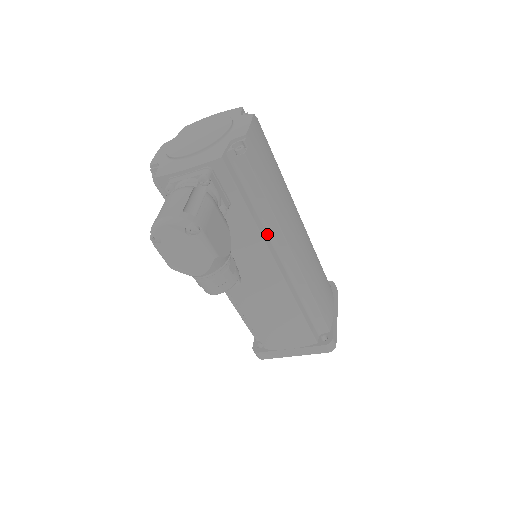
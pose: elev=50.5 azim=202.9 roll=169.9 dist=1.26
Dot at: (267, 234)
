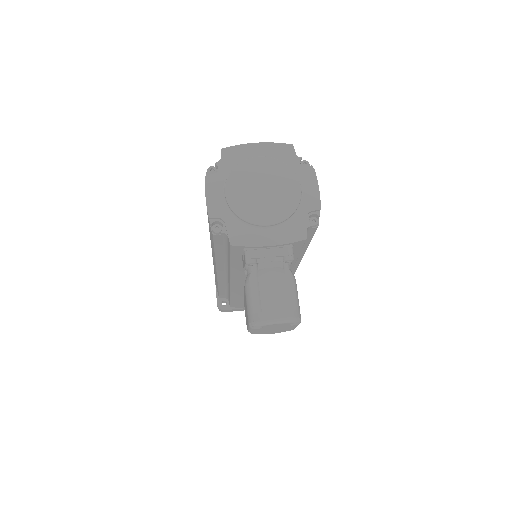
Dot at: occluded
